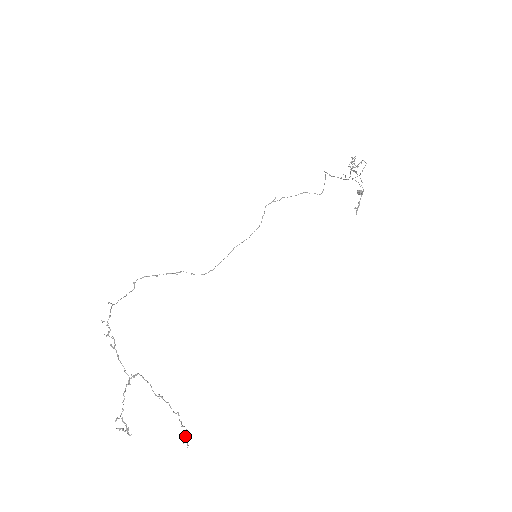
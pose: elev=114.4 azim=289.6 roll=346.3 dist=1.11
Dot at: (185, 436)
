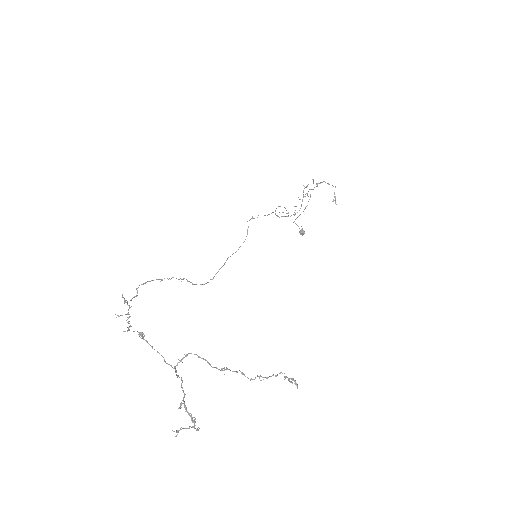
Dot at: (288, 378)
